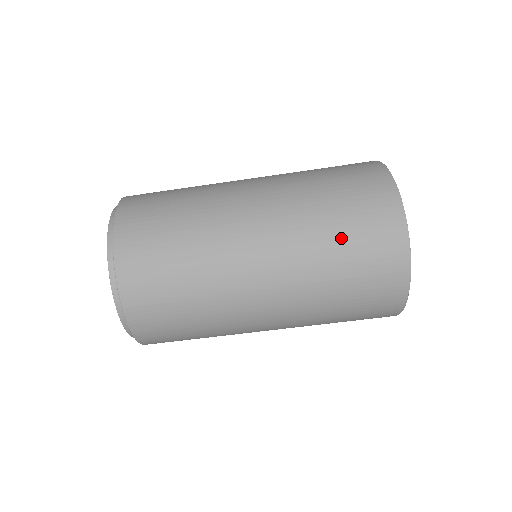
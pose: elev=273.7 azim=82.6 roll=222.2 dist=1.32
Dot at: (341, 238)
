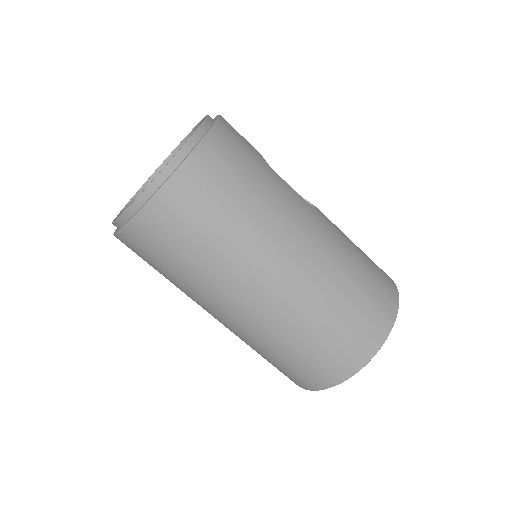
Dot at: (275, 359)
